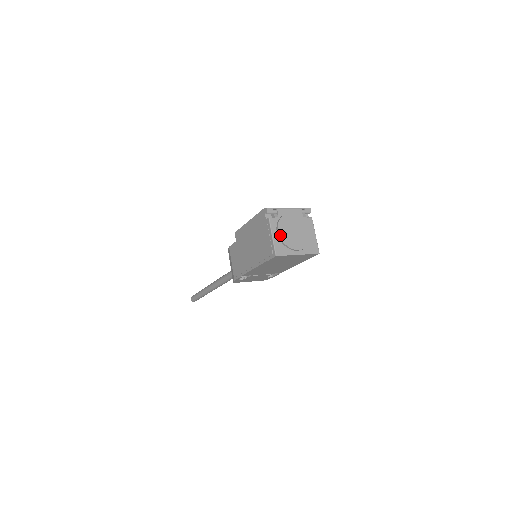
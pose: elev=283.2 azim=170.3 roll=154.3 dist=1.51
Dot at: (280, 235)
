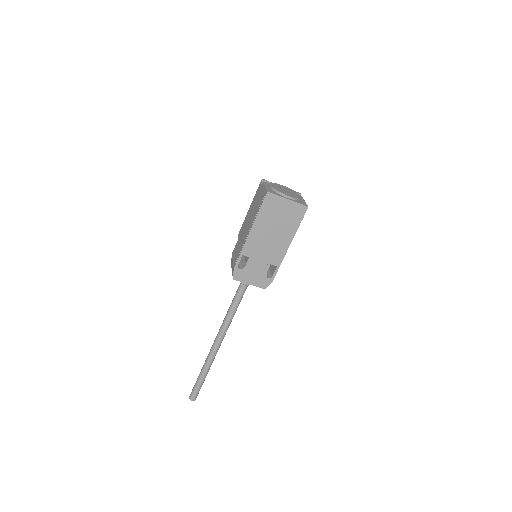
Dot at: (272, 186)
